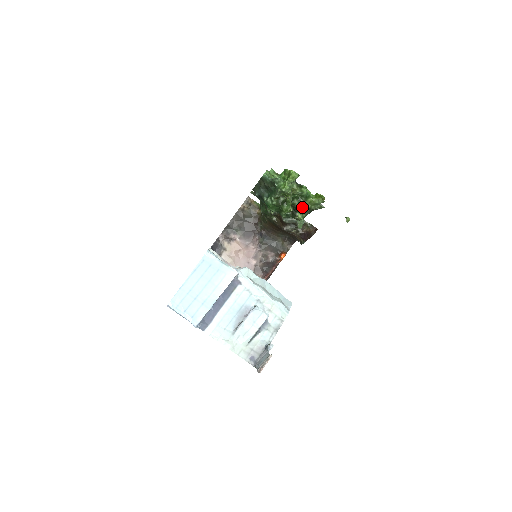
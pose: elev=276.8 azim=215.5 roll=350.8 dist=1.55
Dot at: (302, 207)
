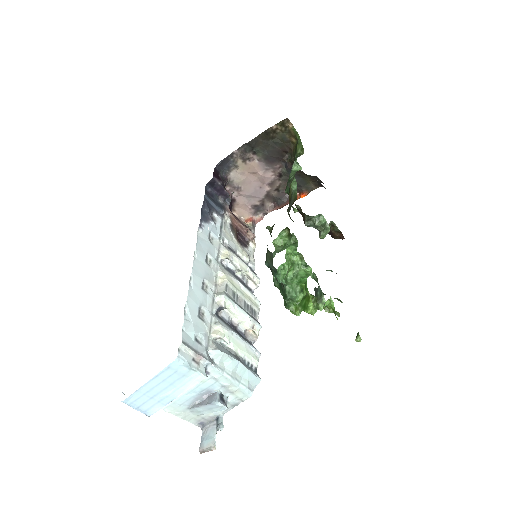
Dot at: occluded
